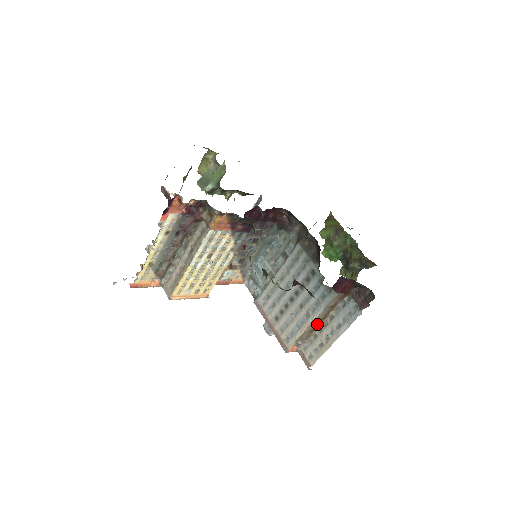
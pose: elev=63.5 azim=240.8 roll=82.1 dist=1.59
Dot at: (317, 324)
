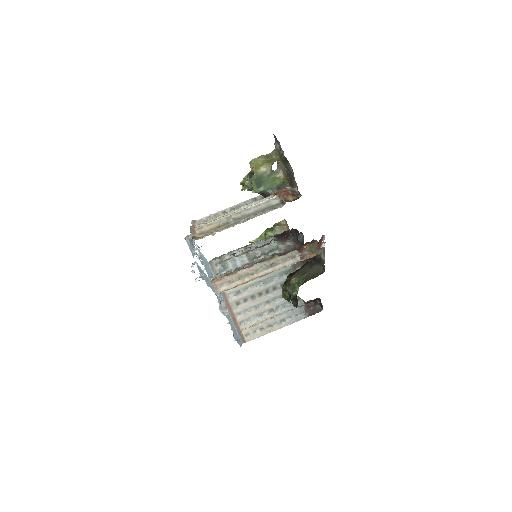
Dot at: occluded
